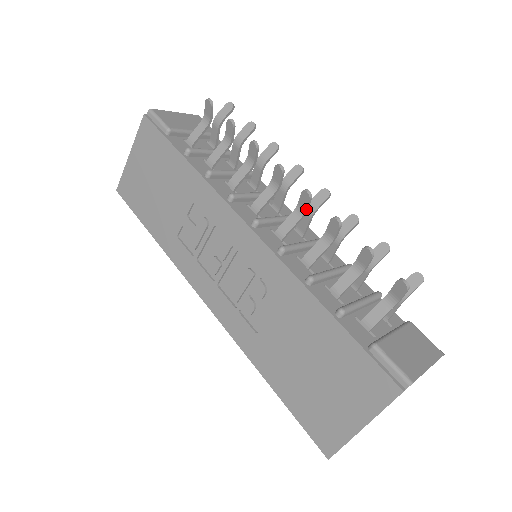
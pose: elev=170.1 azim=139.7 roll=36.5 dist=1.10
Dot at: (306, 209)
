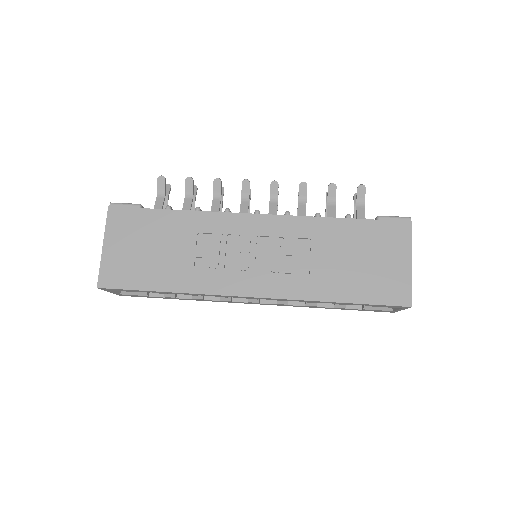
Dot at: occluded
